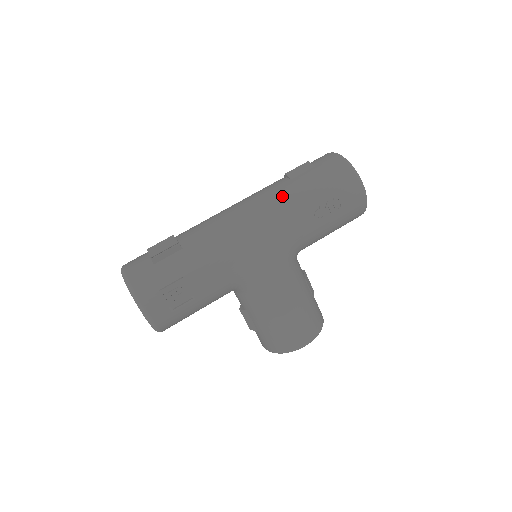
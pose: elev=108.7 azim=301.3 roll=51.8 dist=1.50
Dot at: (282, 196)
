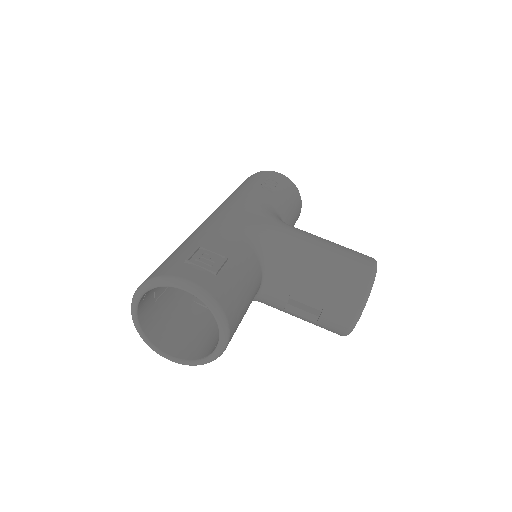
Dot at: occluded
